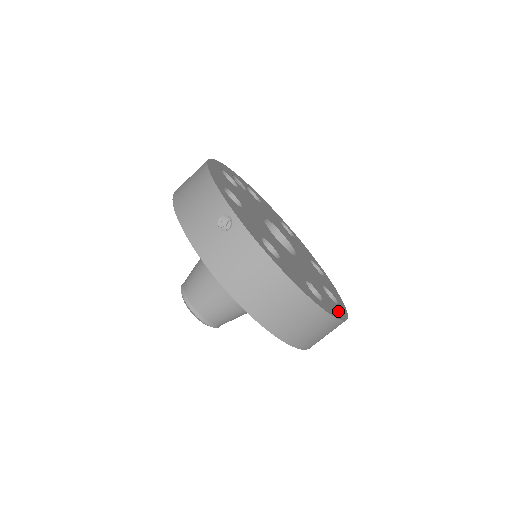
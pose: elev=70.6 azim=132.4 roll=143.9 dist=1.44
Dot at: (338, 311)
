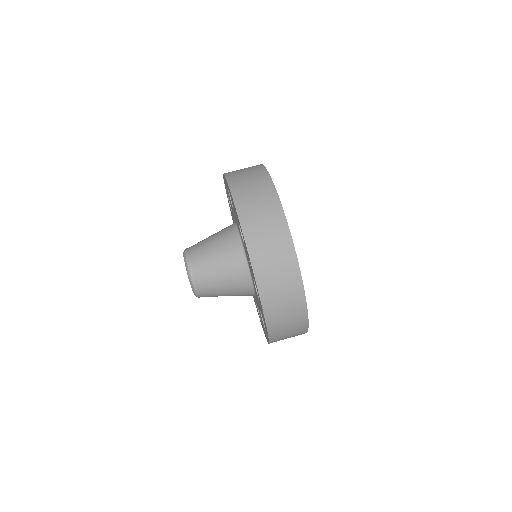
Dot at: occluded
